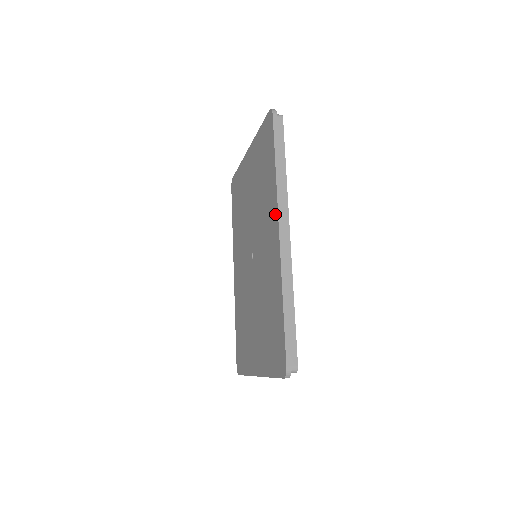
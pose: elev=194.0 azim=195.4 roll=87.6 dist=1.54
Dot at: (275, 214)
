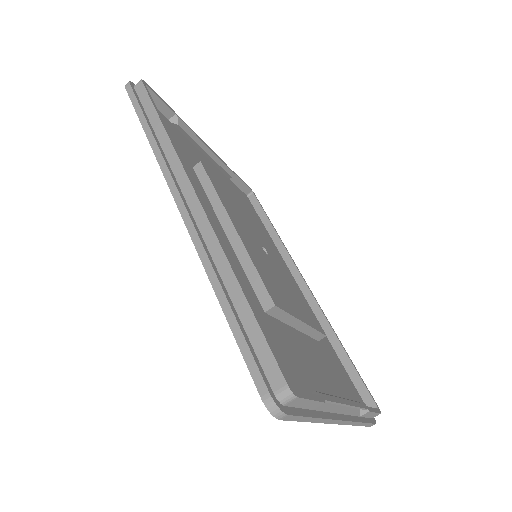
Dot at: occluded
